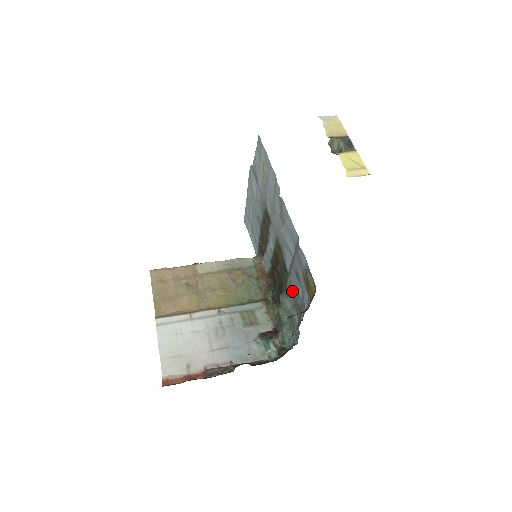
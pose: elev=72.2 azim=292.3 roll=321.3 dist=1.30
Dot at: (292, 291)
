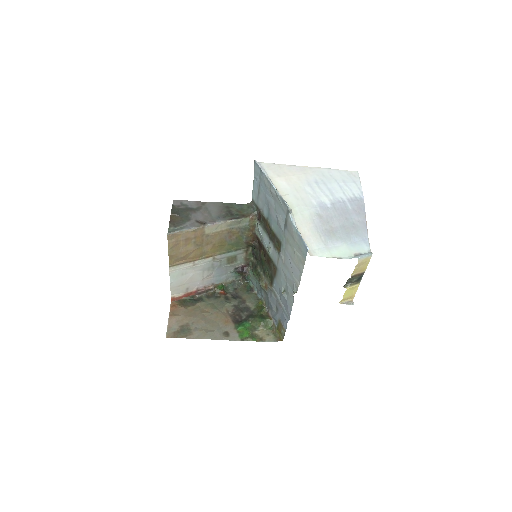
Dot at: (269, 296)
